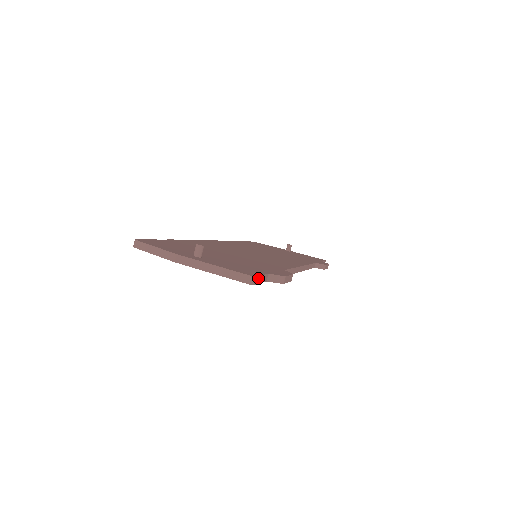
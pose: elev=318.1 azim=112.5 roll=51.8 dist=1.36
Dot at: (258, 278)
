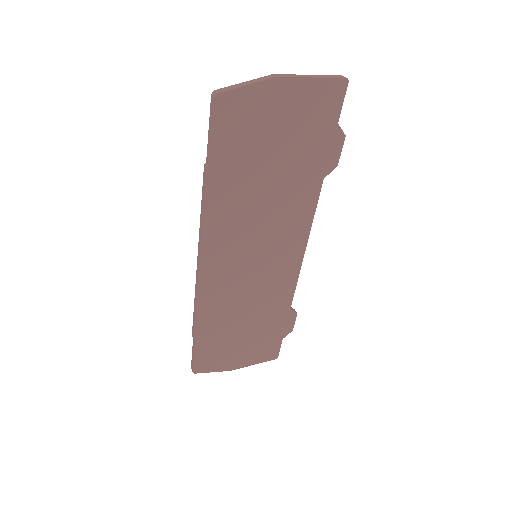
Dot at: (343, 90)
